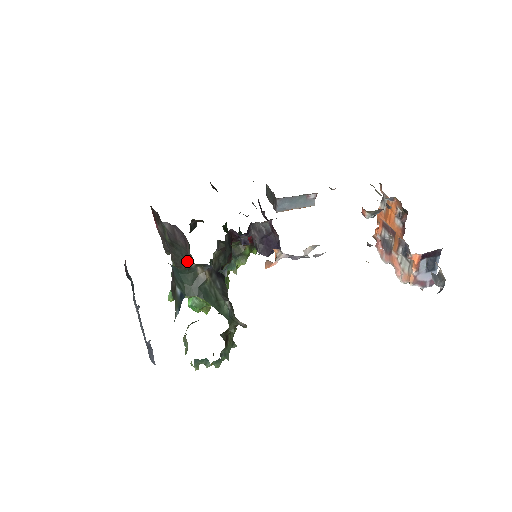
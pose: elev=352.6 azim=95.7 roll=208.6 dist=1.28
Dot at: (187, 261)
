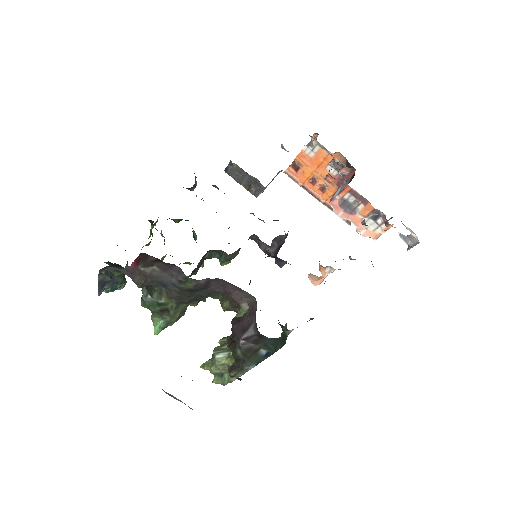
Dot at: (202, 297)
